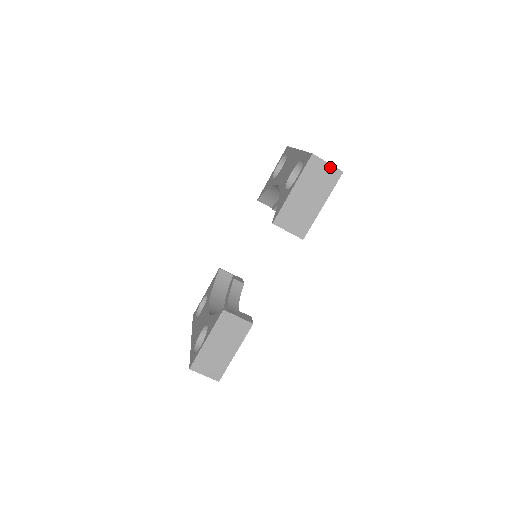
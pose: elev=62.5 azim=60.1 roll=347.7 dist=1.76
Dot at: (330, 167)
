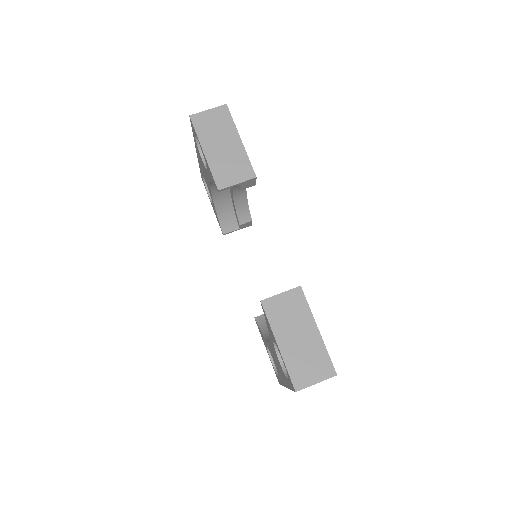
Dot at: (213, 111)
